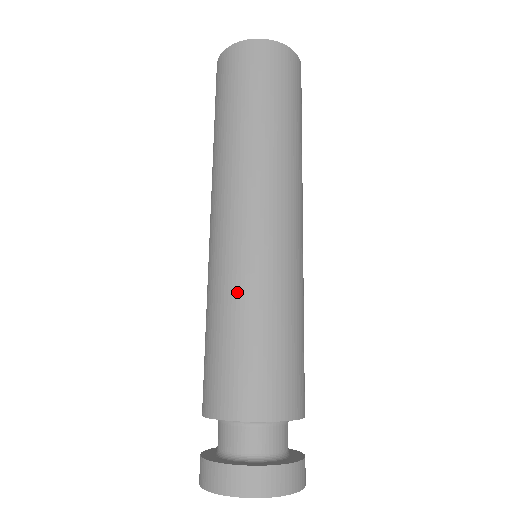
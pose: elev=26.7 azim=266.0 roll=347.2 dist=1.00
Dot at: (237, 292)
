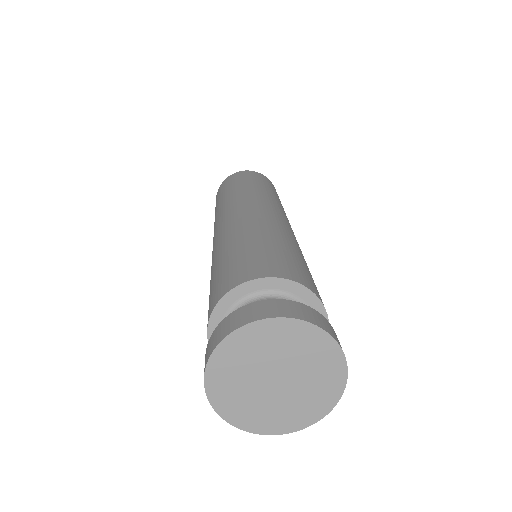
Dot at: (213, 261)
